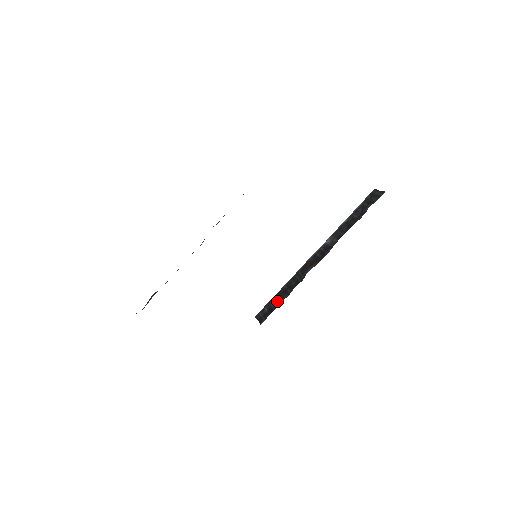
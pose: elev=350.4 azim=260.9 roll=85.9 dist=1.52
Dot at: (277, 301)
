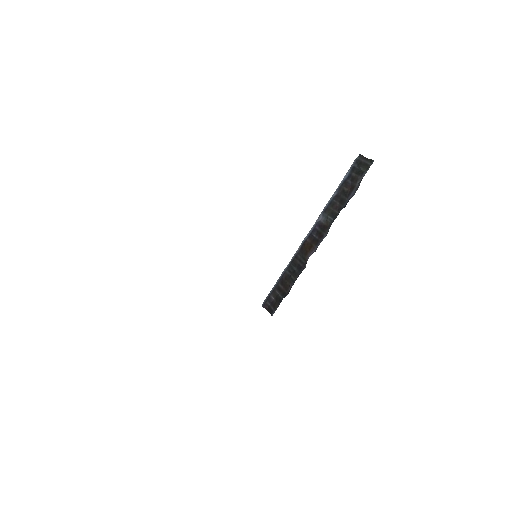
Dot at: (283, 289)
